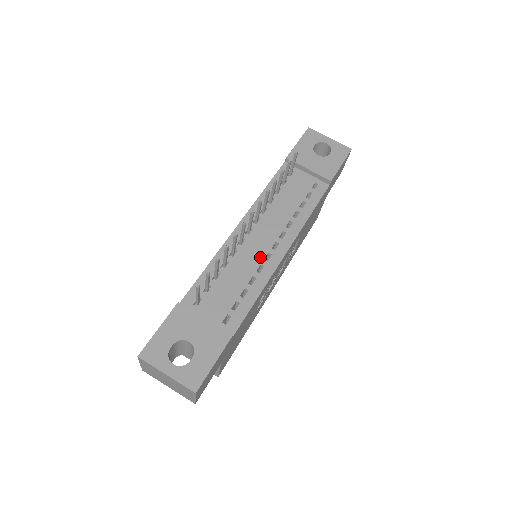
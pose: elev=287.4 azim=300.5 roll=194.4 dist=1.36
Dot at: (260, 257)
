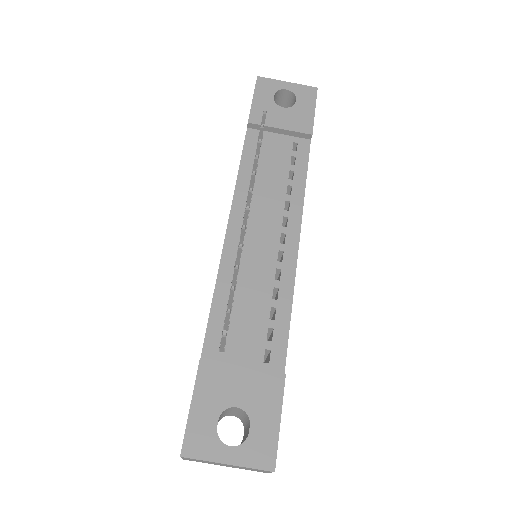
Dot at: (271, 260)
